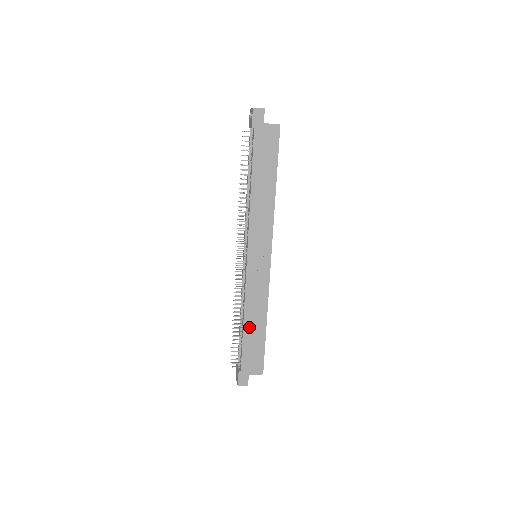
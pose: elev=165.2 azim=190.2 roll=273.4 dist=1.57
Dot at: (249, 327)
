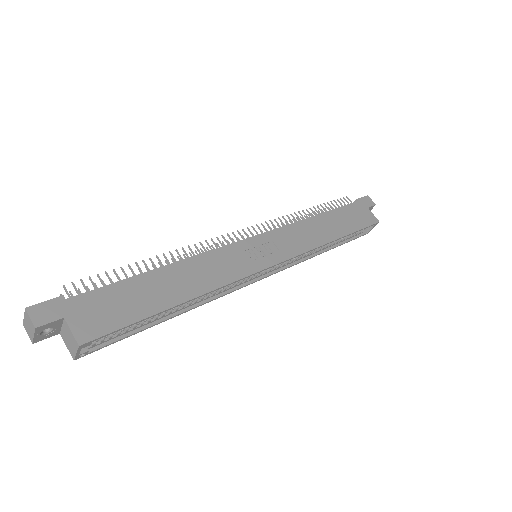
Dot at: (162, 278)
